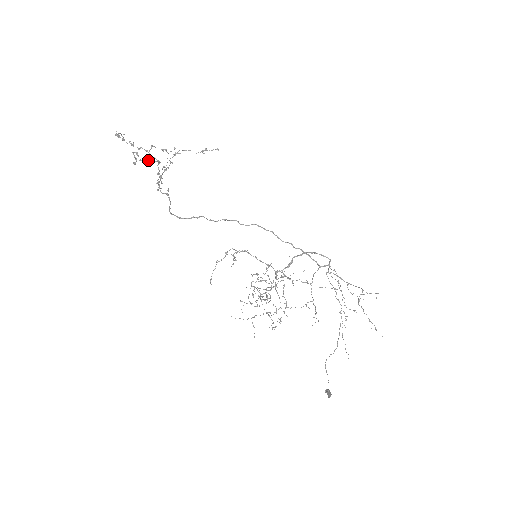
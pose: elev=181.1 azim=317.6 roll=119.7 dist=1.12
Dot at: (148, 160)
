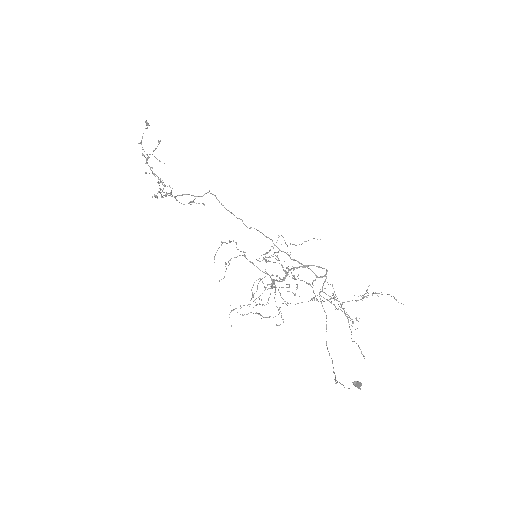
Dot at: occluded
